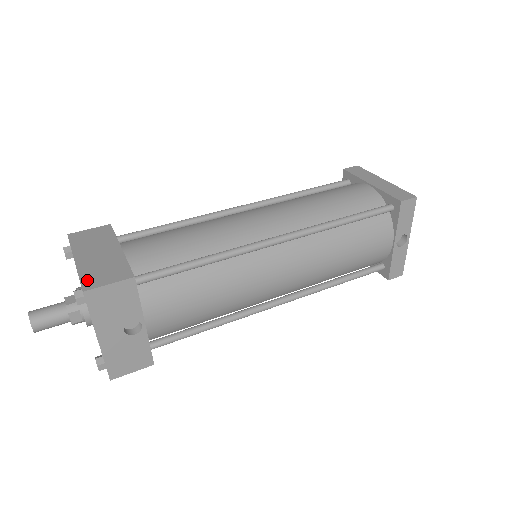
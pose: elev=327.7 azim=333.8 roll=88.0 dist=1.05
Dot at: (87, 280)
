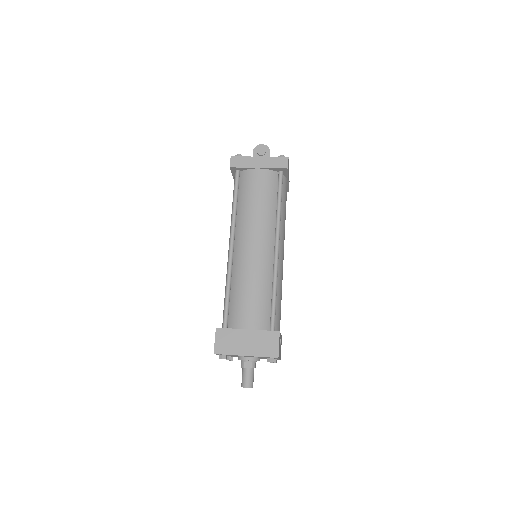
Dot at: (269, 354)
